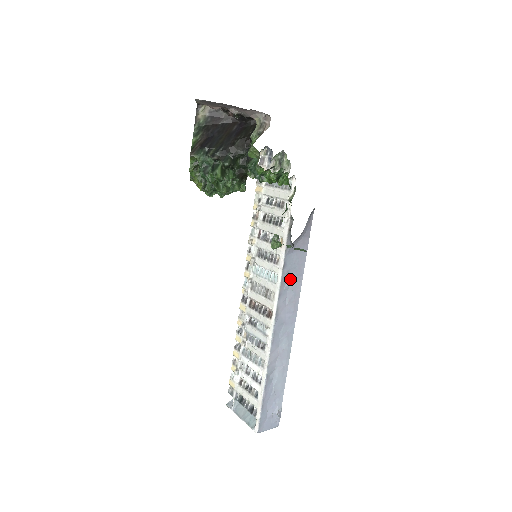
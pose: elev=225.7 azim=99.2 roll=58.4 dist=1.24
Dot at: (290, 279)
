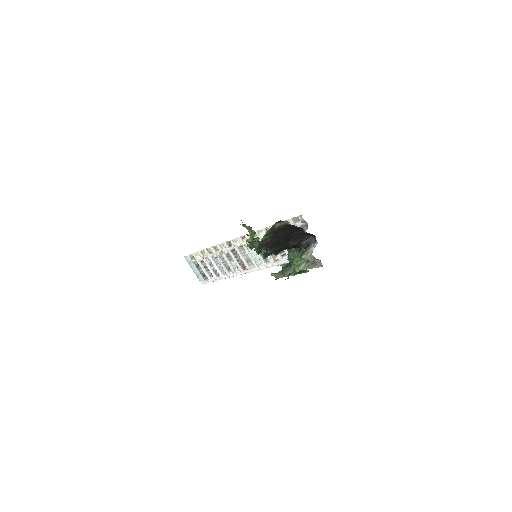
Dot at: occluded
